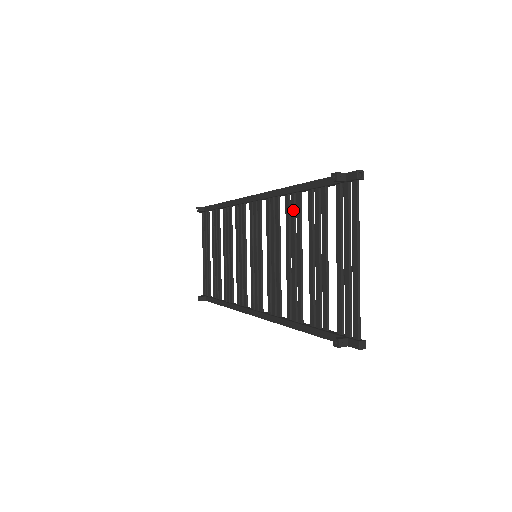
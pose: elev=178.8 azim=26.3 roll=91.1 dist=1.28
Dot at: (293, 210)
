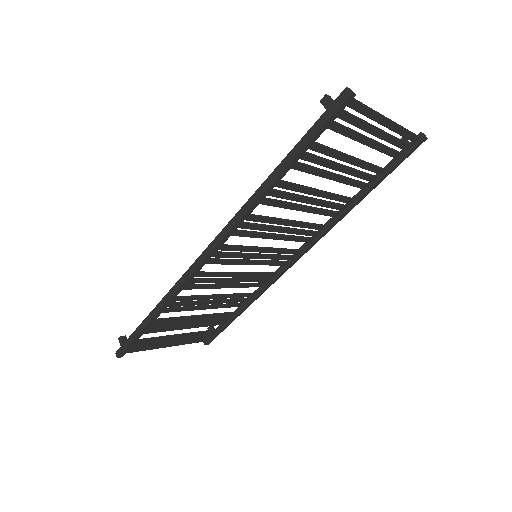
Dot at: (337, 204)
